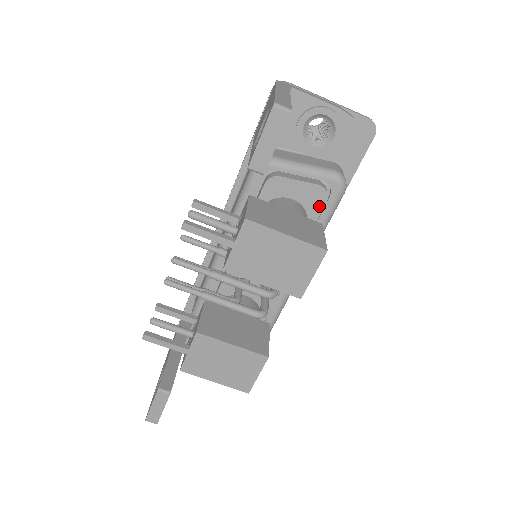
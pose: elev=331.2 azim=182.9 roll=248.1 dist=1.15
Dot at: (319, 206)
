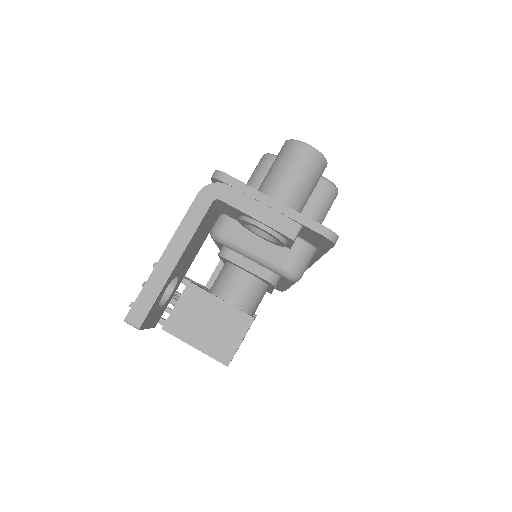
Dot at: (271, 284)
